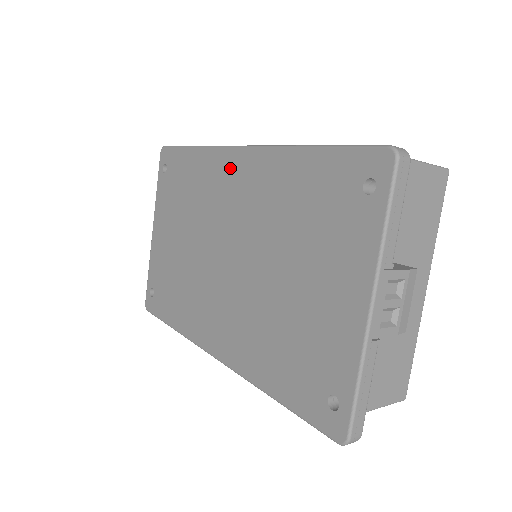
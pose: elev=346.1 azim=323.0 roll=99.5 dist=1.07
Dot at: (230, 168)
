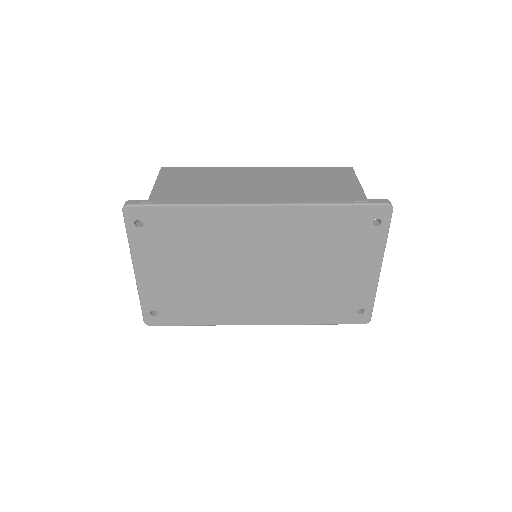
Dot at: (248, 219)
